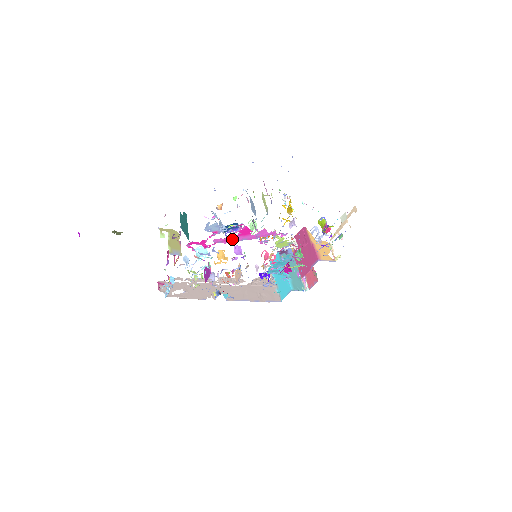
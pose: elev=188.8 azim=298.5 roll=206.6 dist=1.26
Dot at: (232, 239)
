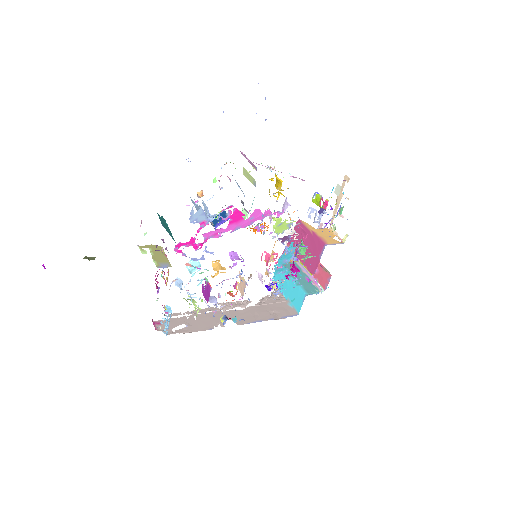
Dot at: (224, 230)
